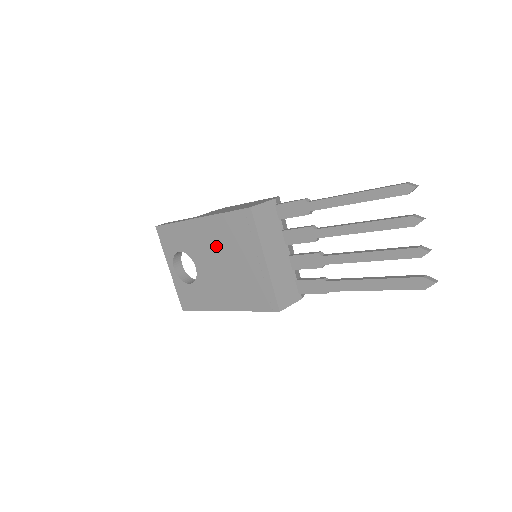
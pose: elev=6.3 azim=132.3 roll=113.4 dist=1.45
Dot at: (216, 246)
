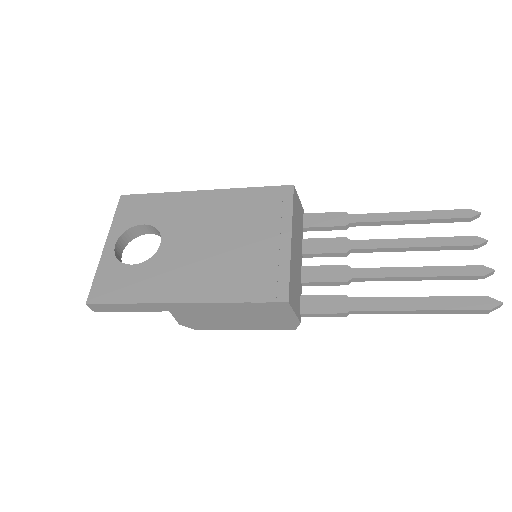
Dot at: (216, 220)
